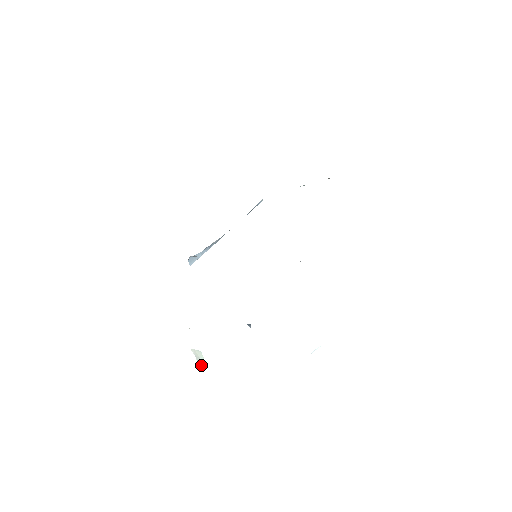
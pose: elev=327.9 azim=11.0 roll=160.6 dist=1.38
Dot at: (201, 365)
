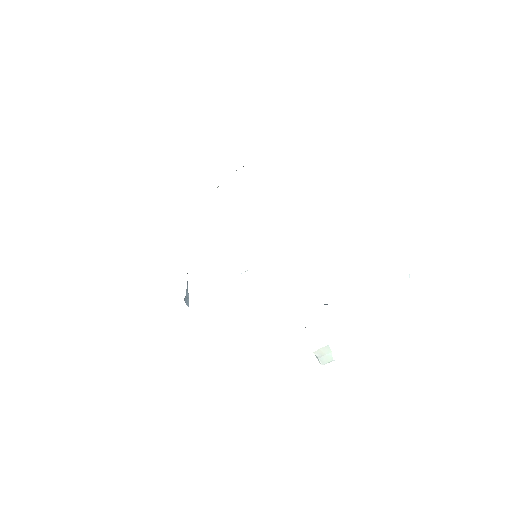
Dot at: (327, 362)
